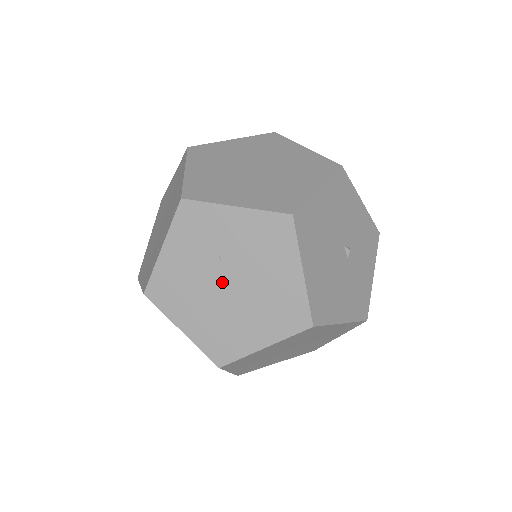
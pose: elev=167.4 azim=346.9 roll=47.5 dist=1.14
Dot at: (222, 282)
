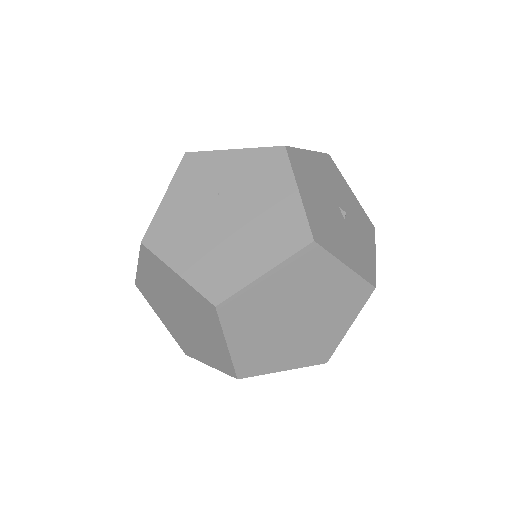
Dot at: (220, 216)
